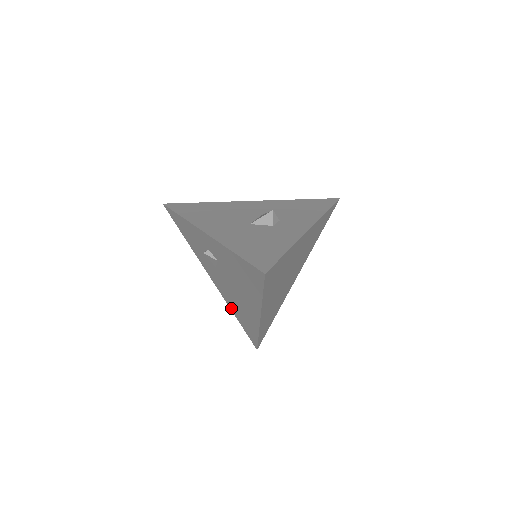
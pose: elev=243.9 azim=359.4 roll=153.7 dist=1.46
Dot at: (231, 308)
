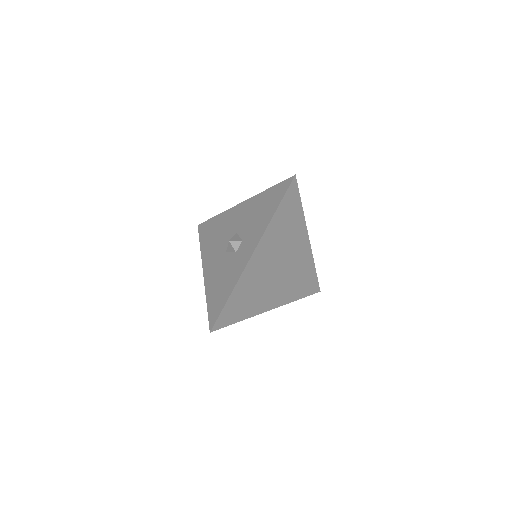
Dot at: occluded
